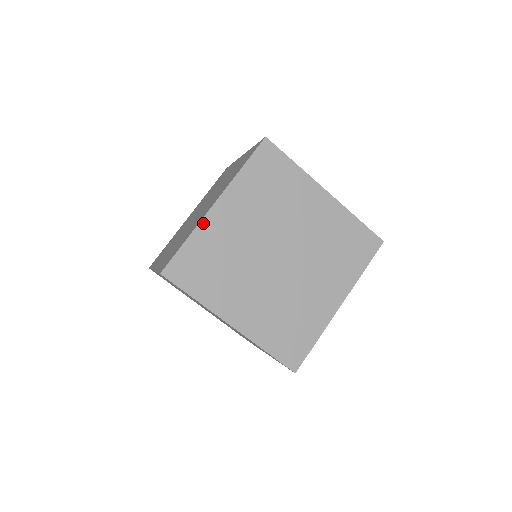
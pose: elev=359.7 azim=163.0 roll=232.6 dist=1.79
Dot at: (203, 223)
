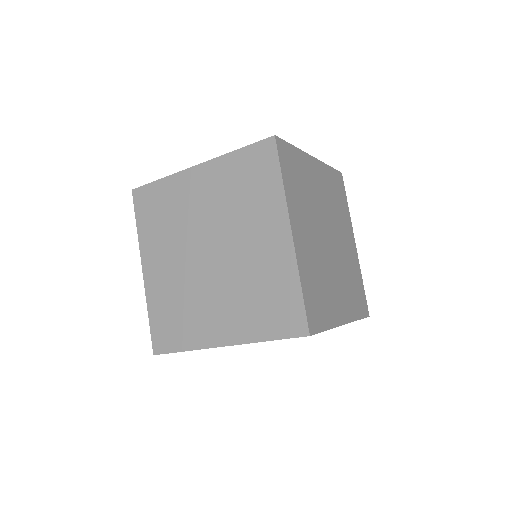
Dot at: (298, 259)
